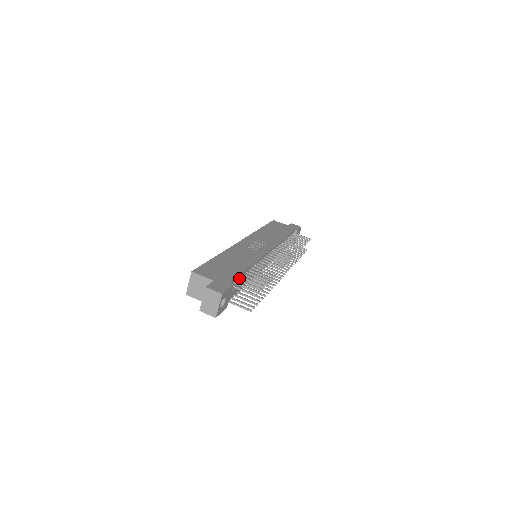
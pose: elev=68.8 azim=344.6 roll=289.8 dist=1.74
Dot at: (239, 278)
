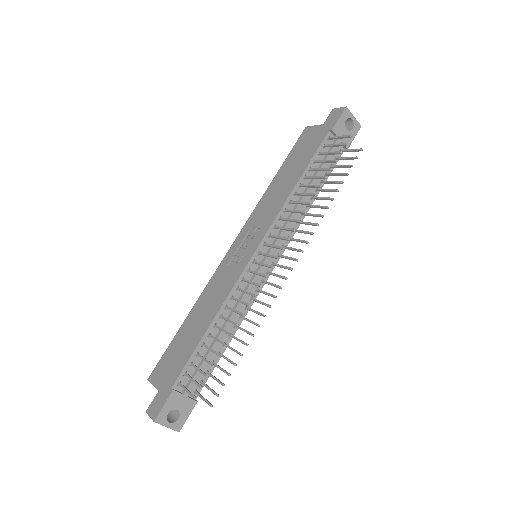
Dot at: (194, 358)
